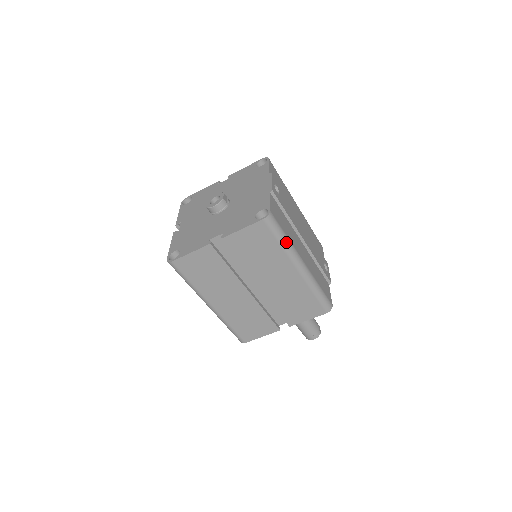
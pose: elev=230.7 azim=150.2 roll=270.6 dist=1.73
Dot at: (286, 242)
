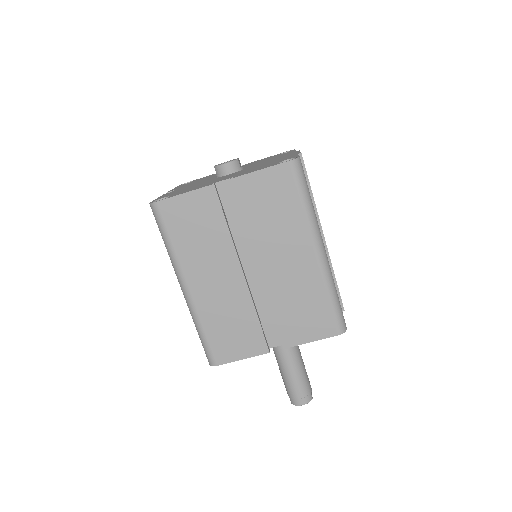
Dot at: (310, 205)
